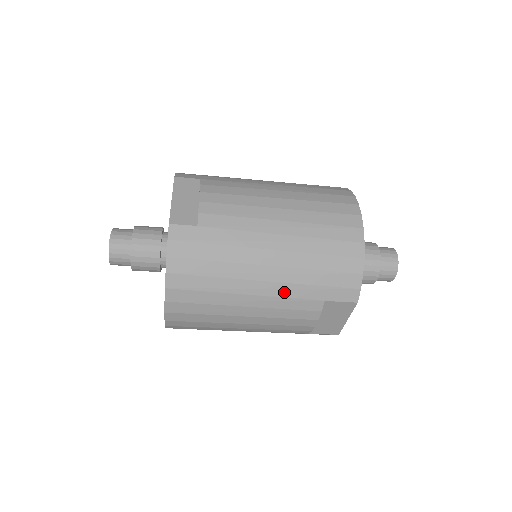
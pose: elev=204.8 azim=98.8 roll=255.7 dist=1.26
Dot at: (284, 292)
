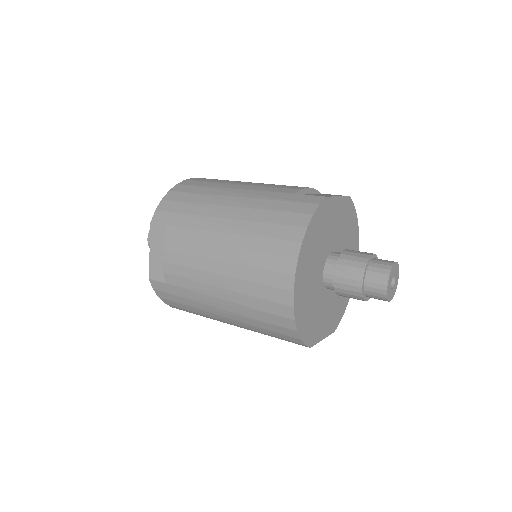
Dot at: occluded
